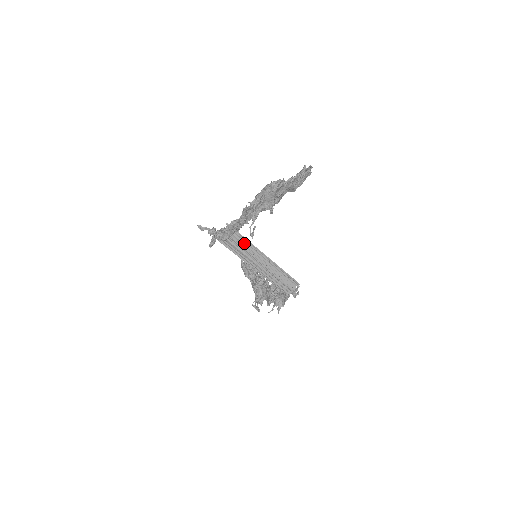
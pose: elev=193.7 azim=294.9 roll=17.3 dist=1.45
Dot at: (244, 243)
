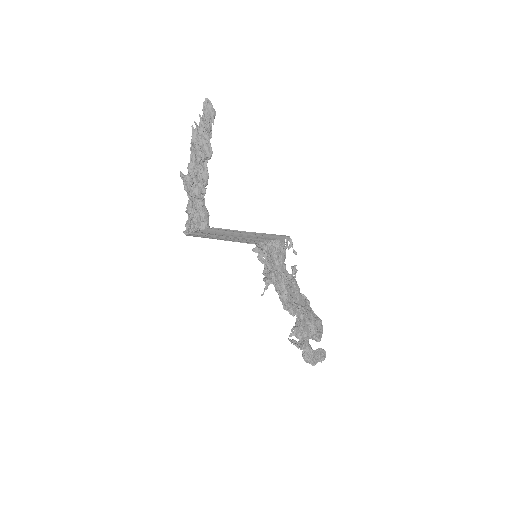
Dot at: (218, 231)
